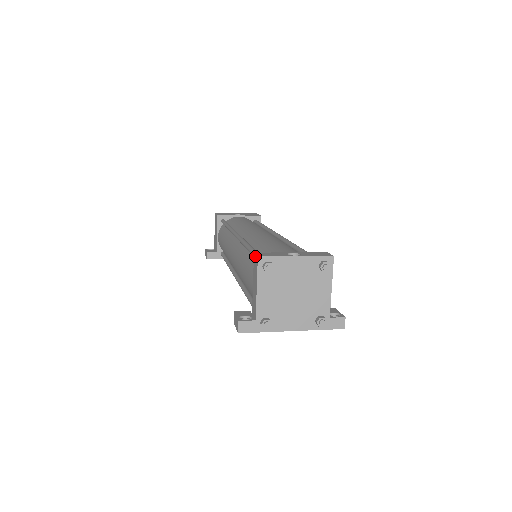
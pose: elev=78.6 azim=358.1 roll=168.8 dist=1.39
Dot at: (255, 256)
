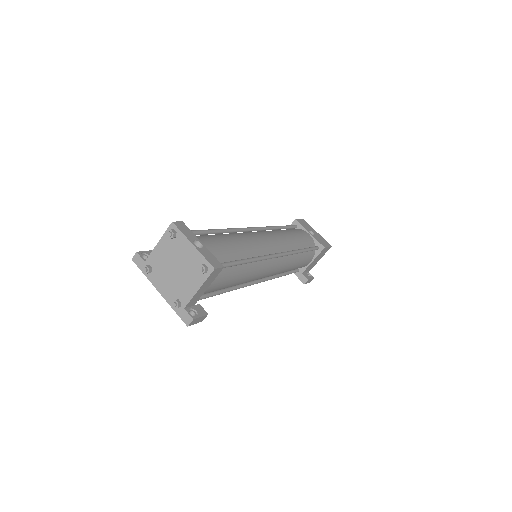
Dot at: (177, 222)
